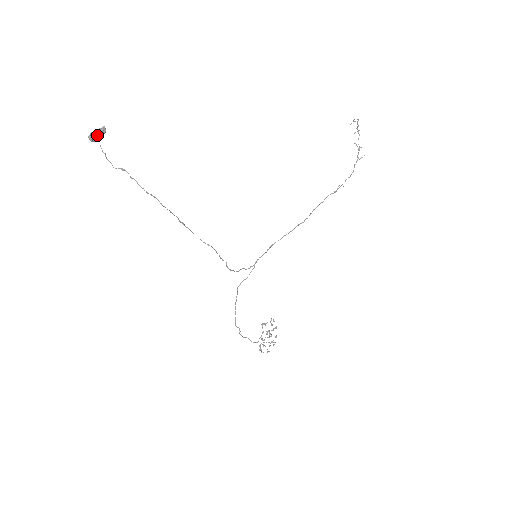
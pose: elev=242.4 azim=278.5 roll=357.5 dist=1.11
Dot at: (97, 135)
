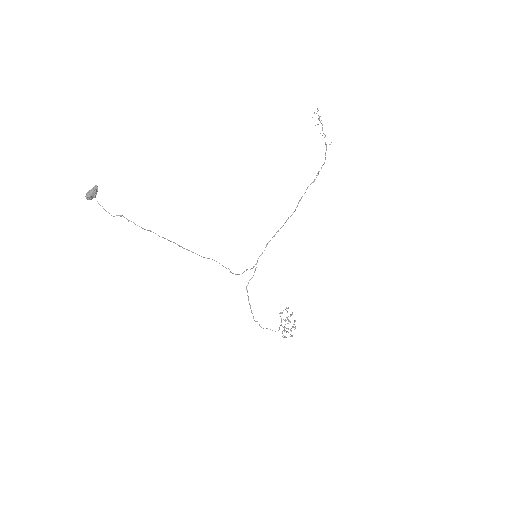
Dot at: (92, 194)
